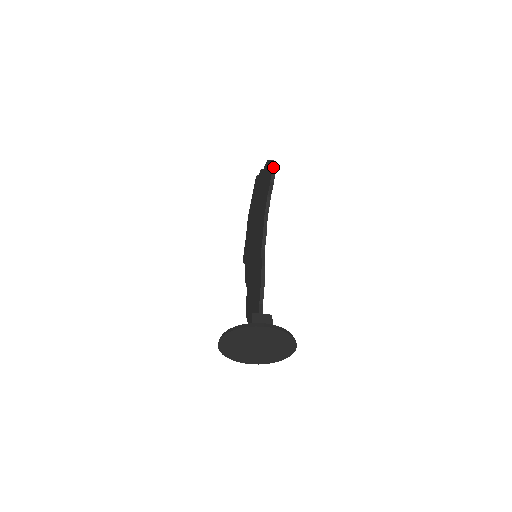
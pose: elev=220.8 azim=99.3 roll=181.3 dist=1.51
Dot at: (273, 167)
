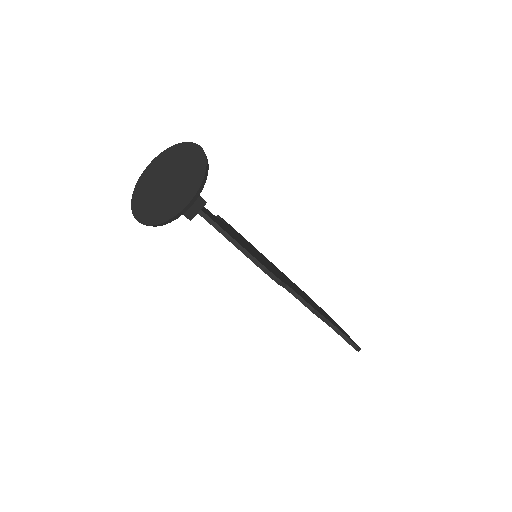
Dot at: occluded
